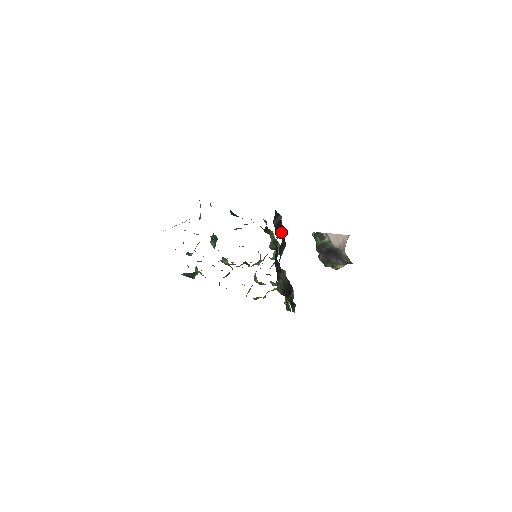
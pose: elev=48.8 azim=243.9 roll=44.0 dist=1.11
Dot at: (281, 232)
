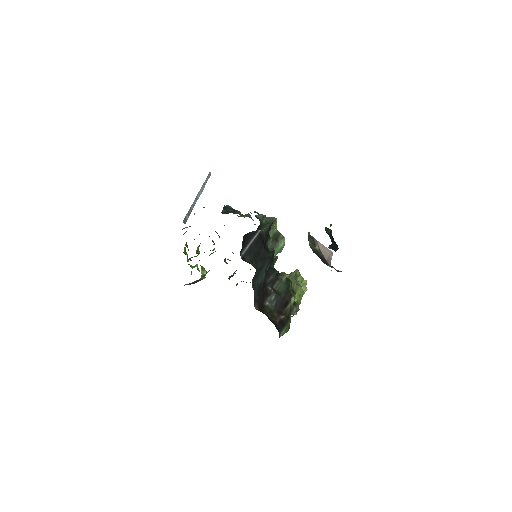
Dot at: (258, 255)
